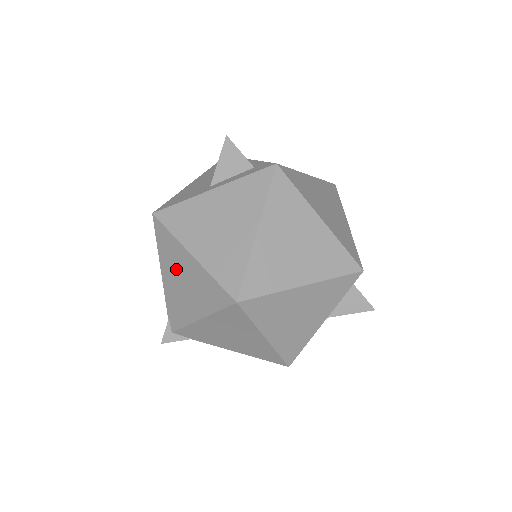
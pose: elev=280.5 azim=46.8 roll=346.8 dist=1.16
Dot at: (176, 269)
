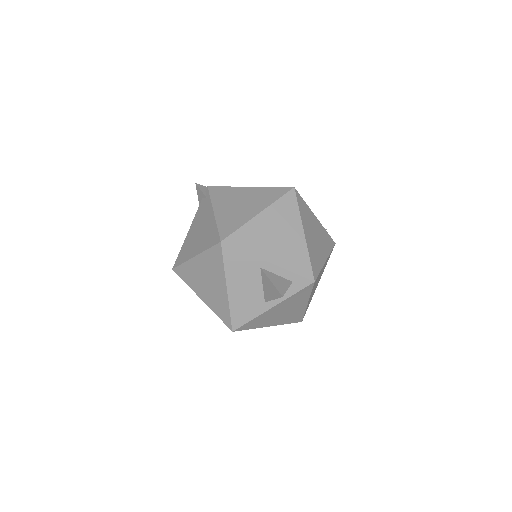
Dot at: occluded
